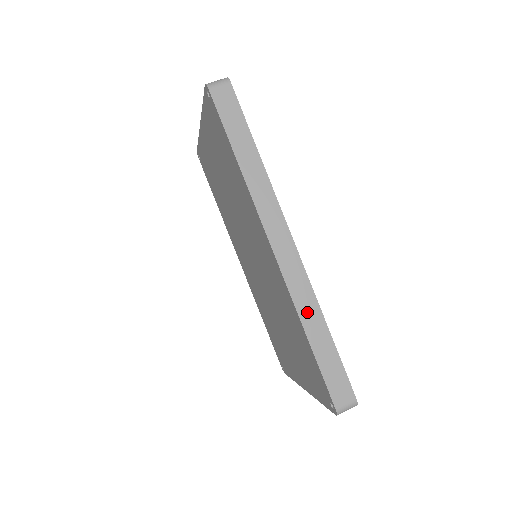
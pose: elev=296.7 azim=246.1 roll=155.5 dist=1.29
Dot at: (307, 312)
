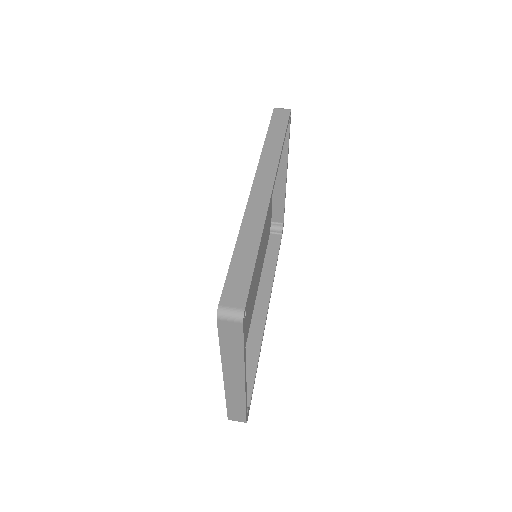
Dot at: (249, 229)
